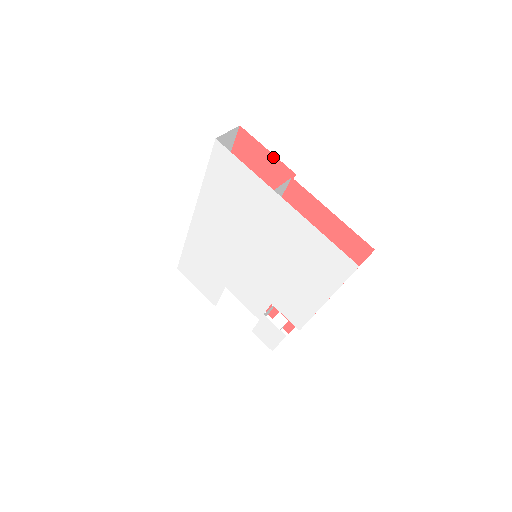
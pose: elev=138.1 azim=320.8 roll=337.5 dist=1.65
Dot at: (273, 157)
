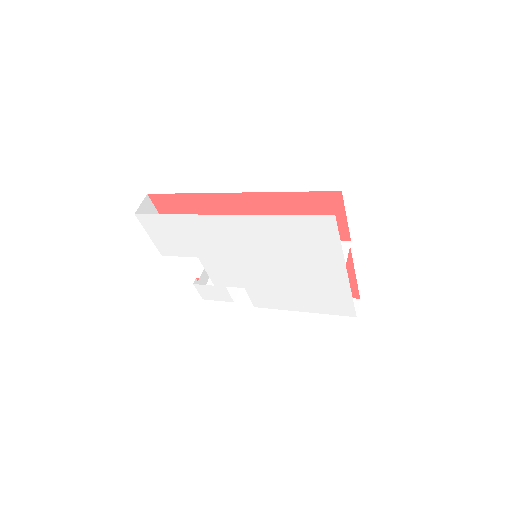
Dot at: (345, 223)
